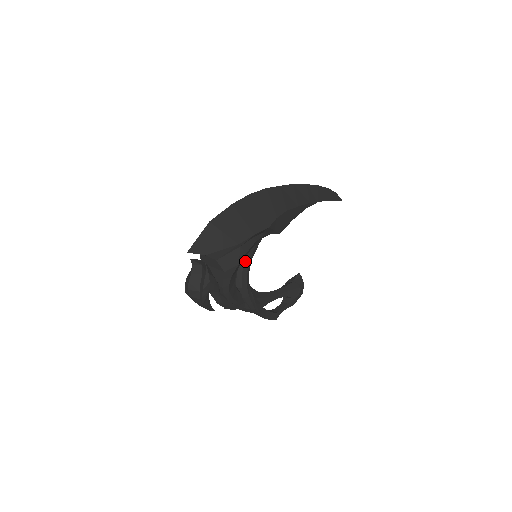
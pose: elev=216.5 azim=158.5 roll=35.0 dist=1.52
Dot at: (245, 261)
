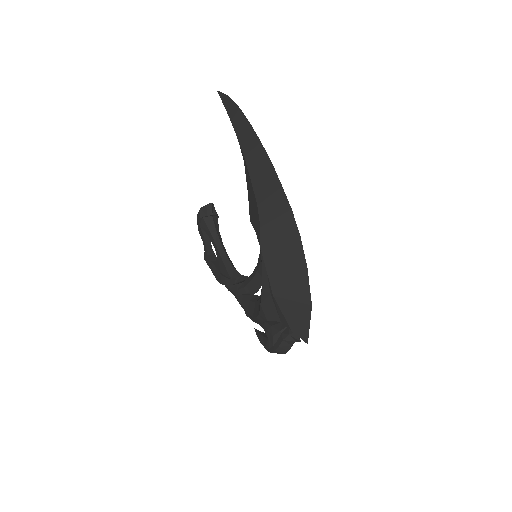
Dot at: occluded
